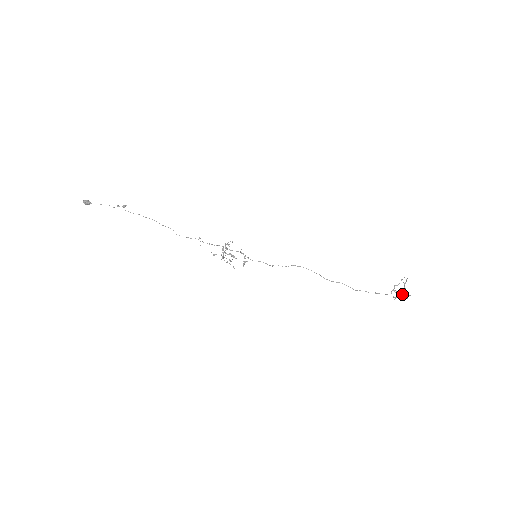
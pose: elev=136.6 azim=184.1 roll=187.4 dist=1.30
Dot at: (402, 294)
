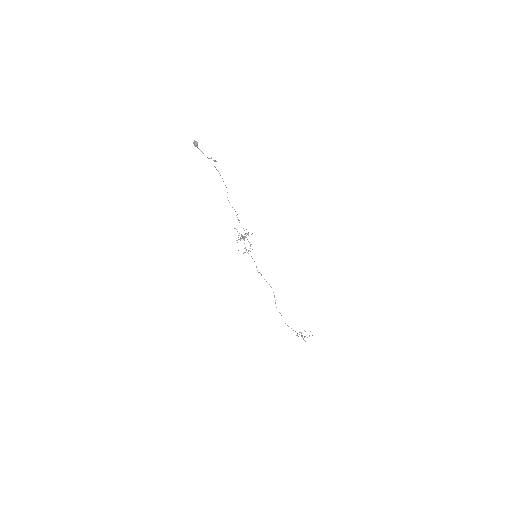
Dot at: occluded
